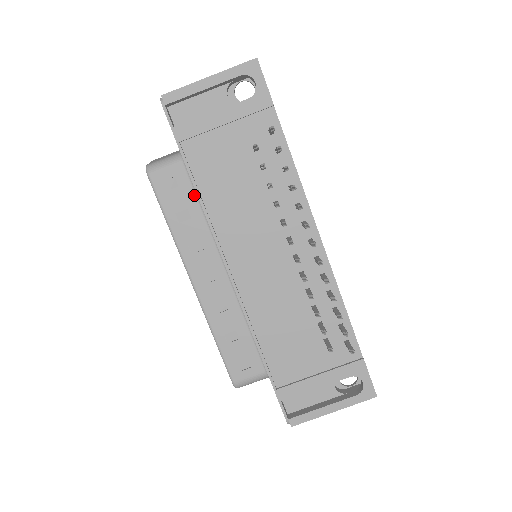
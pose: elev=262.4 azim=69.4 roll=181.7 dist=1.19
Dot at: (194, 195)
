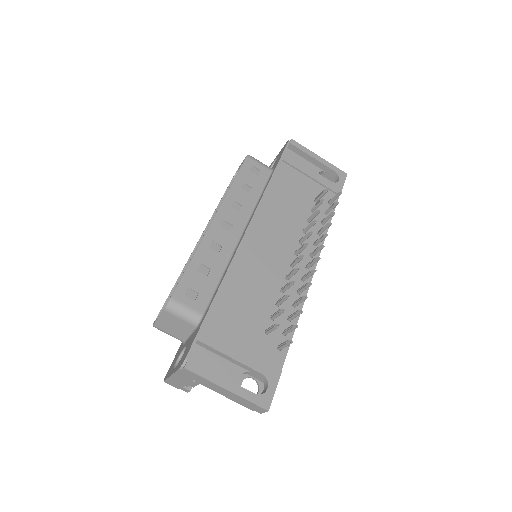
Dot at: (262, 187)
